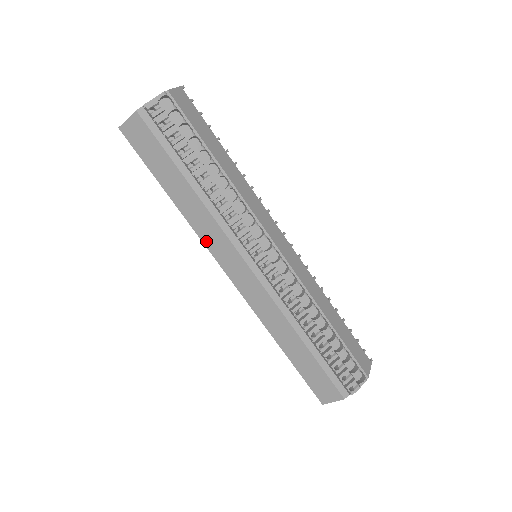
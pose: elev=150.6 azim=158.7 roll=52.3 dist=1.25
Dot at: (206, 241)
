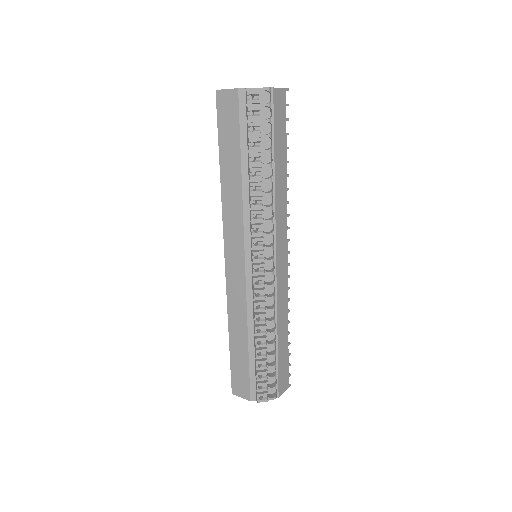
Dot at: (226, 221)
